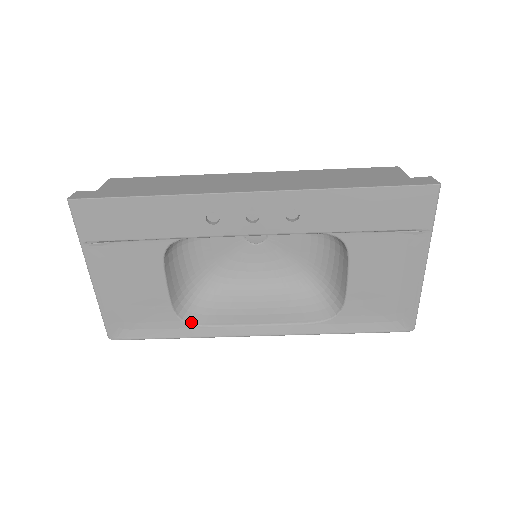
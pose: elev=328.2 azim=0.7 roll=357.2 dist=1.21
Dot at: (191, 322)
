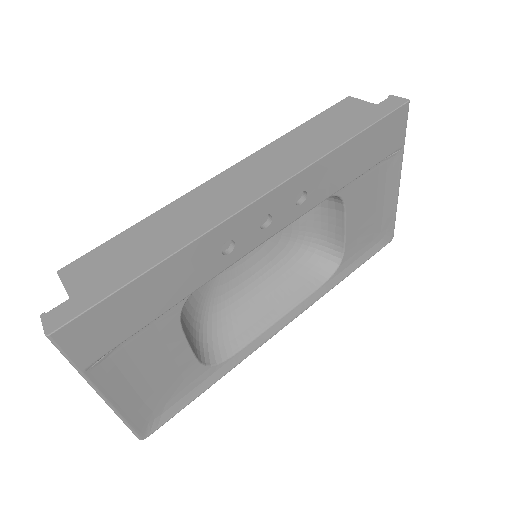
Dot at: (219, 361)
